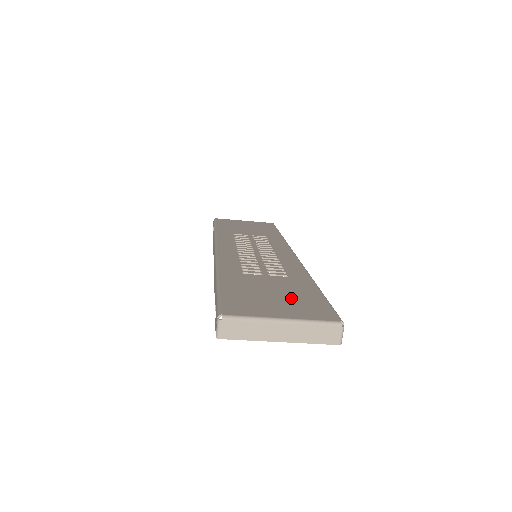
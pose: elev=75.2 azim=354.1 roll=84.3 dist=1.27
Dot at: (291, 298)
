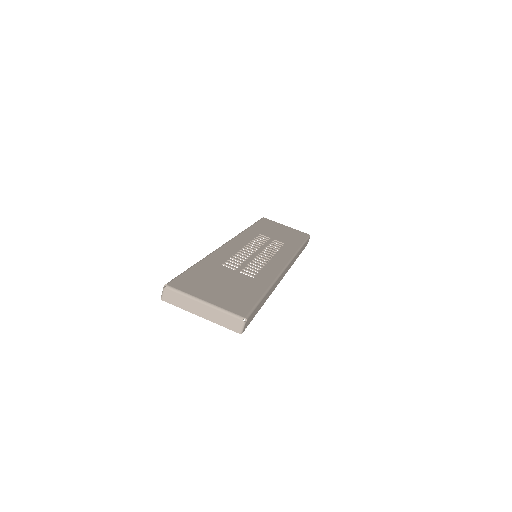
Dot at: (231, 291)
